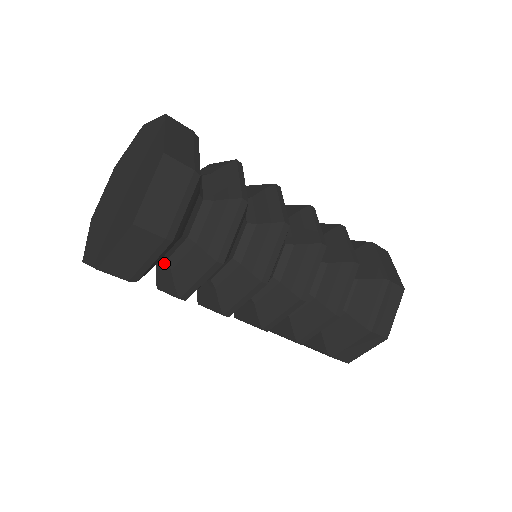
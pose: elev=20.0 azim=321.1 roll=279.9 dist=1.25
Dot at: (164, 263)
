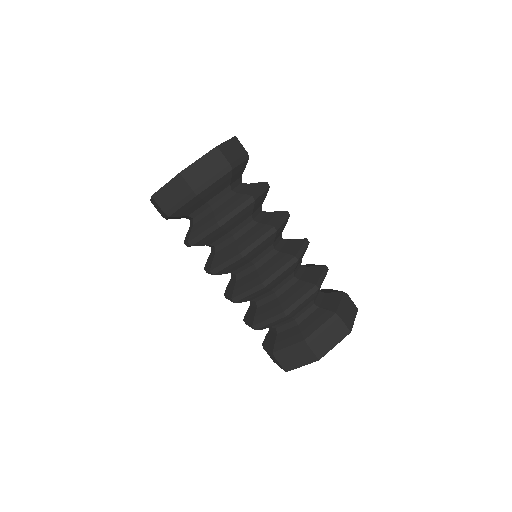
Dot at: occluded
